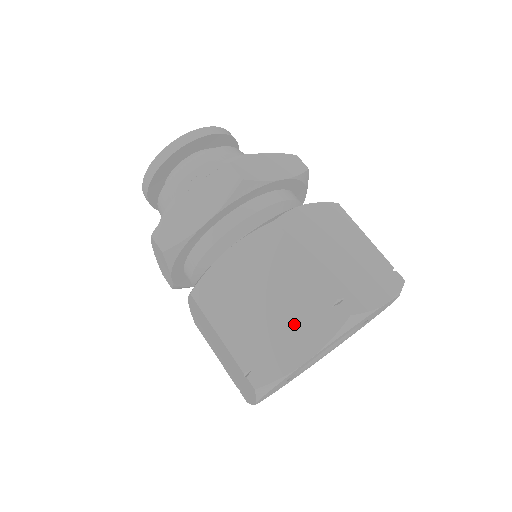
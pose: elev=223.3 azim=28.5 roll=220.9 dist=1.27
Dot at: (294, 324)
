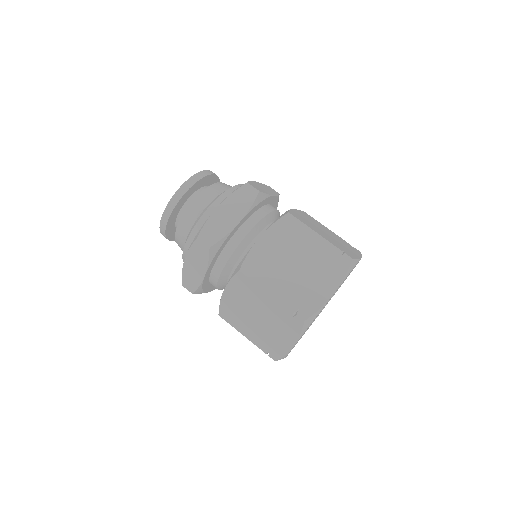
Dot at: (278, 328)
